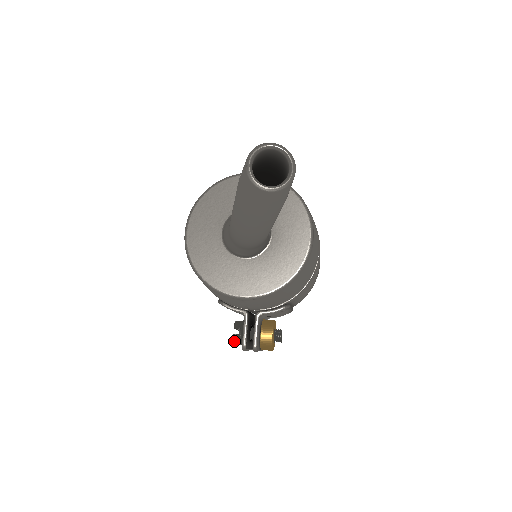
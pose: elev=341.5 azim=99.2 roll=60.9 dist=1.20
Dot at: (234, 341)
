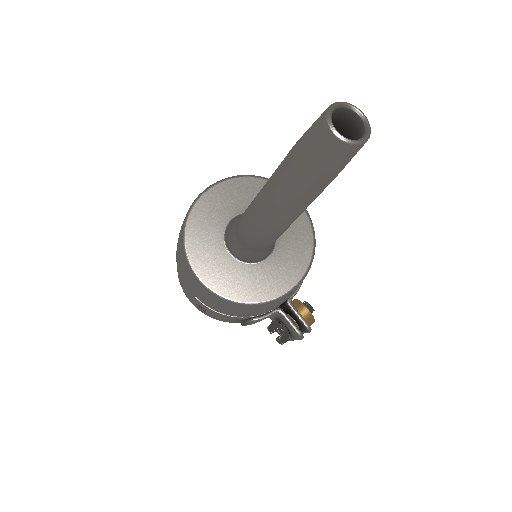
Dot at: (283, 342)
